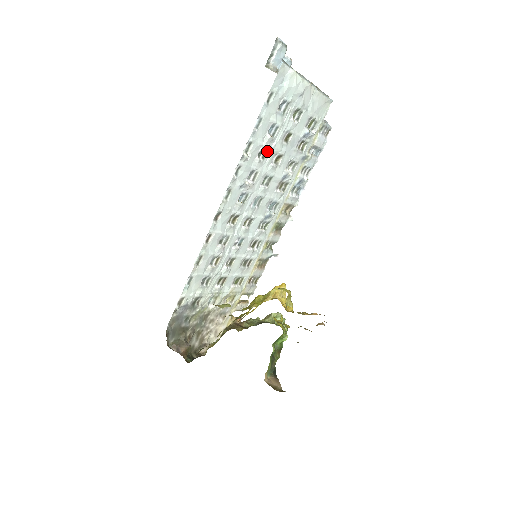
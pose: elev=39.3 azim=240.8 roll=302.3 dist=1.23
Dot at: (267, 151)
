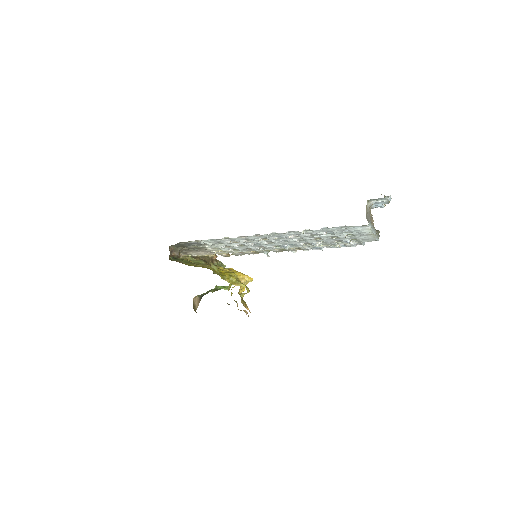
Dot at: (317, 235)
